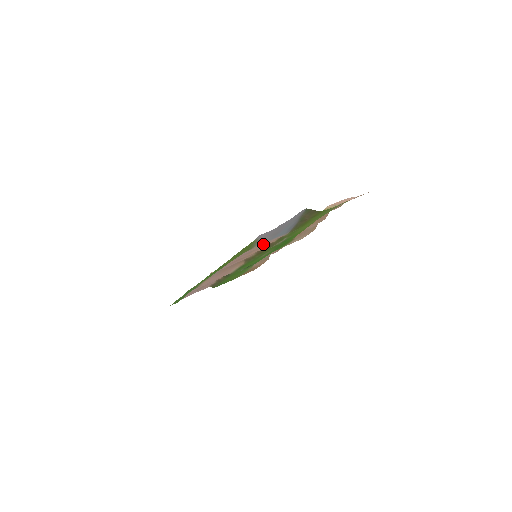
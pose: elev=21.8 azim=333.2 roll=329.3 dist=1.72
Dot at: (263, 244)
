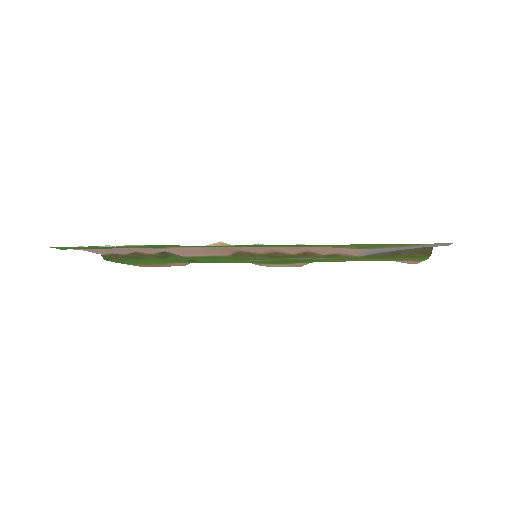
Dot at: (330, 250)
